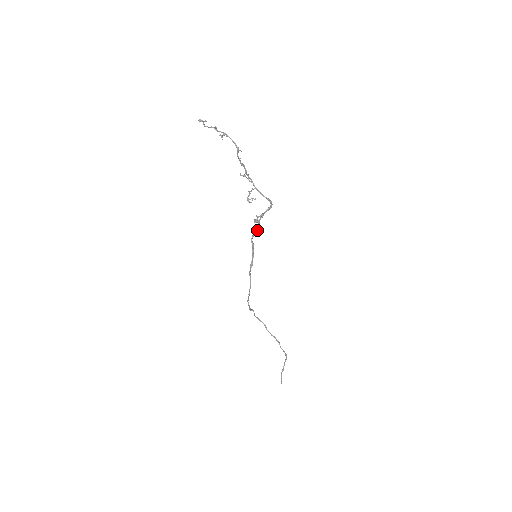
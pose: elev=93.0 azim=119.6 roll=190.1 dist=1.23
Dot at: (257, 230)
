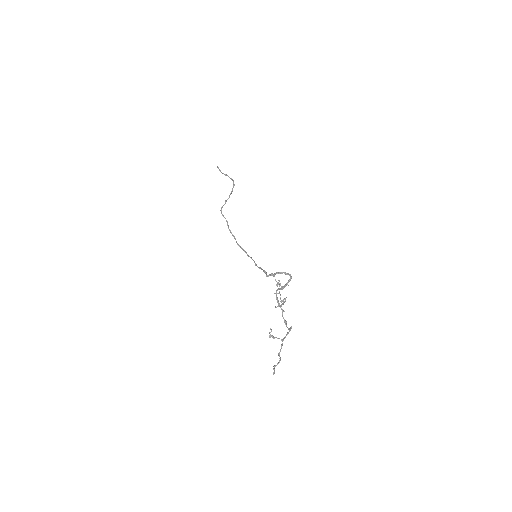
Dot at: (271, 274)
